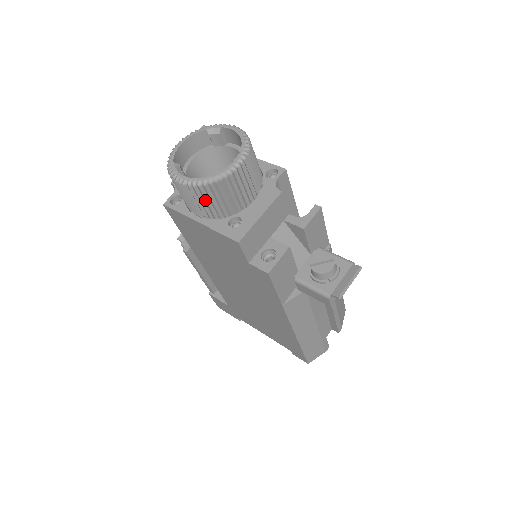
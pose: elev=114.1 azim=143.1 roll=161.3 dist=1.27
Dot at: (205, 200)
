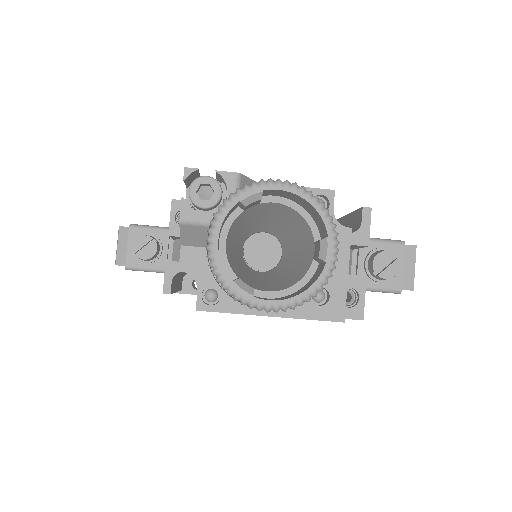
Dot at: occluded
